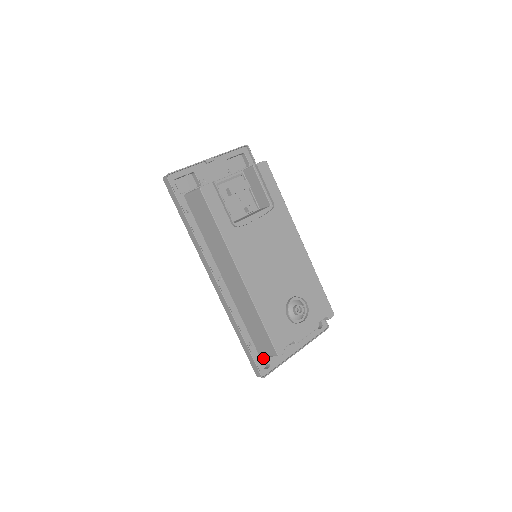
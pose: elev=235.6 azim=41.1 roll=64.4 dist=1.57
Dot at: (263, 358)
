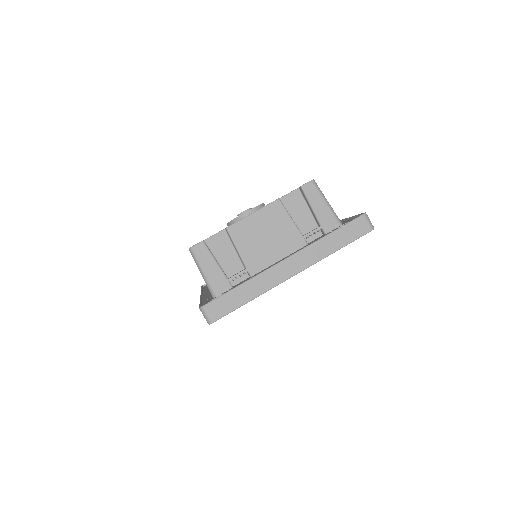
Dot at: occluded
